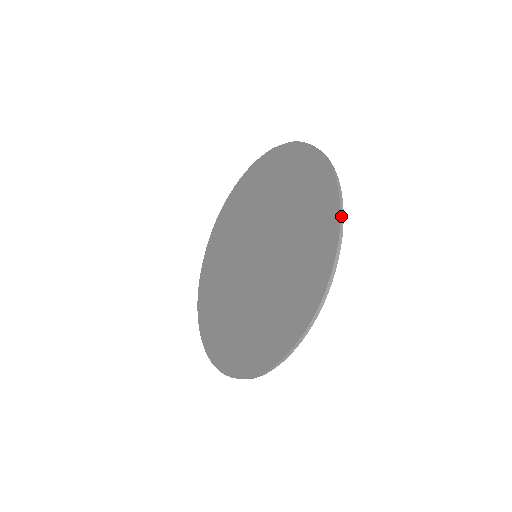
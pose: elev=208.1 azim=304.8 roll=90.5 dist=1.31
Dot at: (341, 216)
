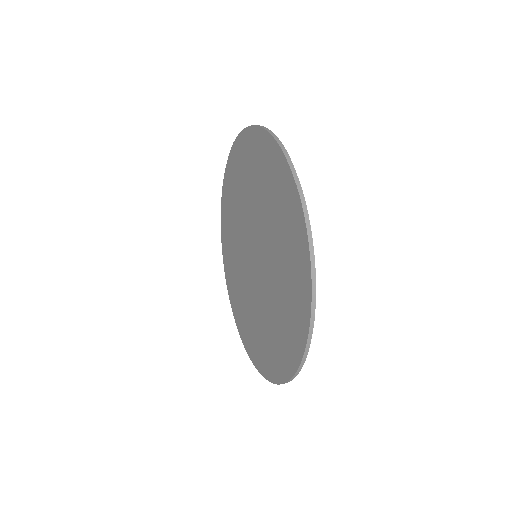
Dot at: (303, 359)
